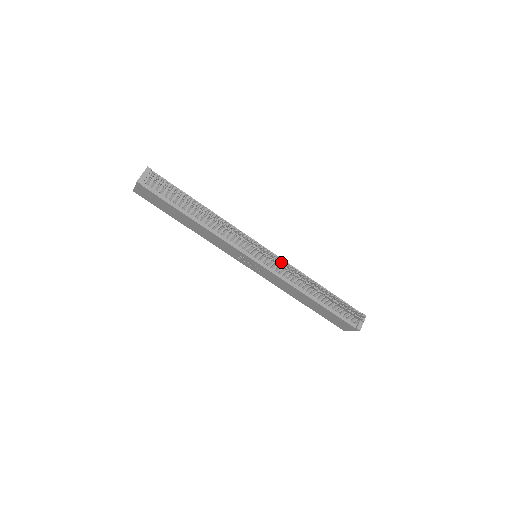
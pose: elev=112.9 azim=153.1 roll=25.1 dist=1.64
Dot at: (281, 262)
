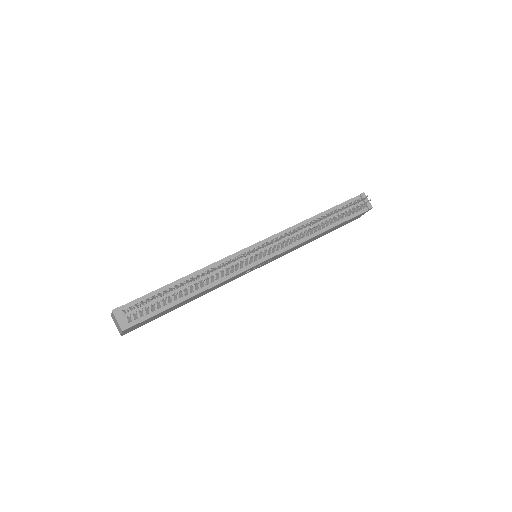
Dot at: (280, 239)
